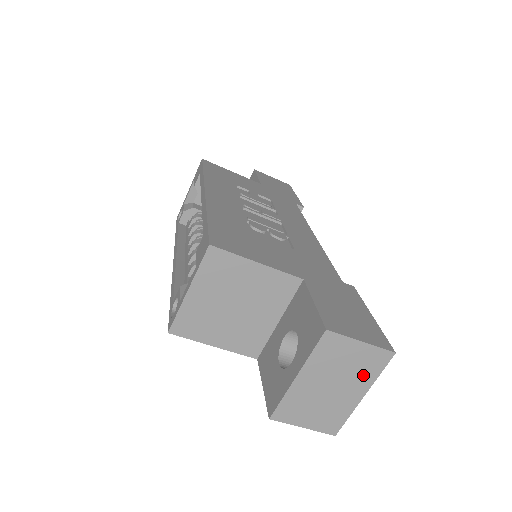
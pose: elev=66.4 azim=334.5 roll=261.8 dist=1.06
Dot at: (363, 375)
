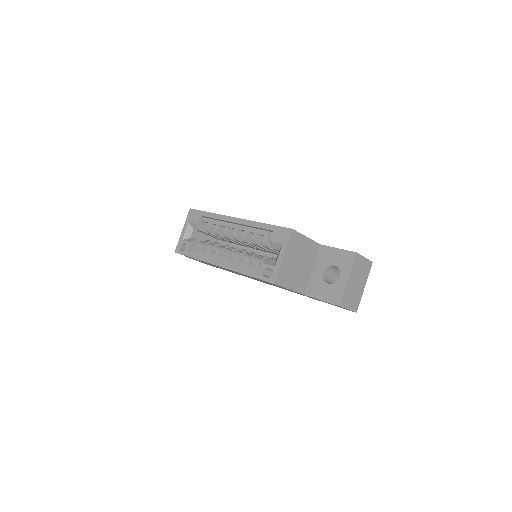
Dot at: (365, 275)
